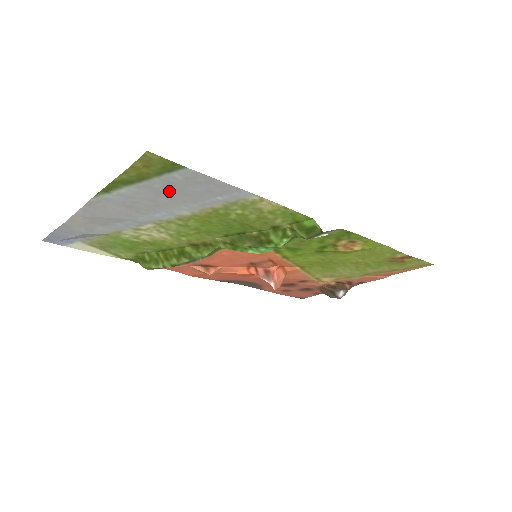
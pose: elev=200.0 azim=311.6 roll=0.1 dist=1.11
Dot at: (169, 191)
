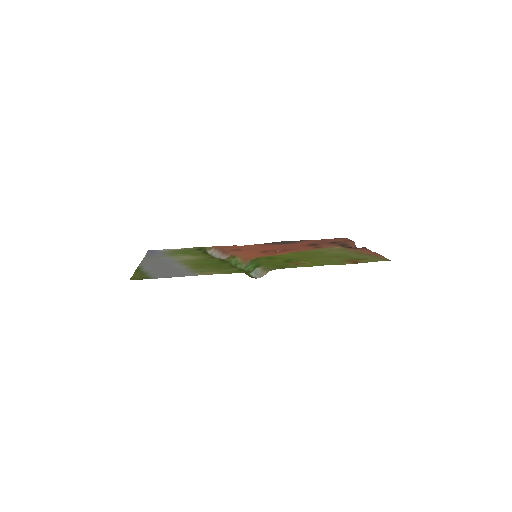
Dot at: (161, 271)
